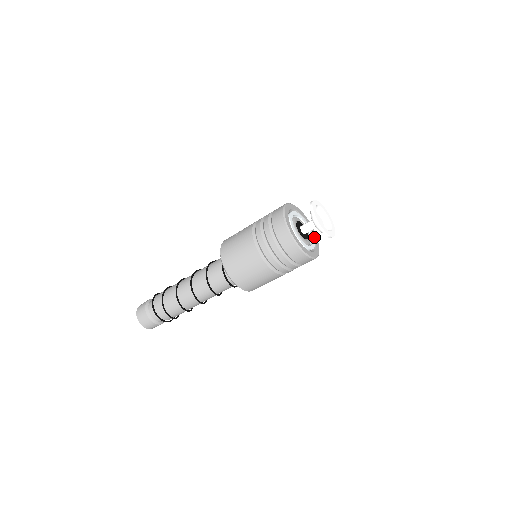
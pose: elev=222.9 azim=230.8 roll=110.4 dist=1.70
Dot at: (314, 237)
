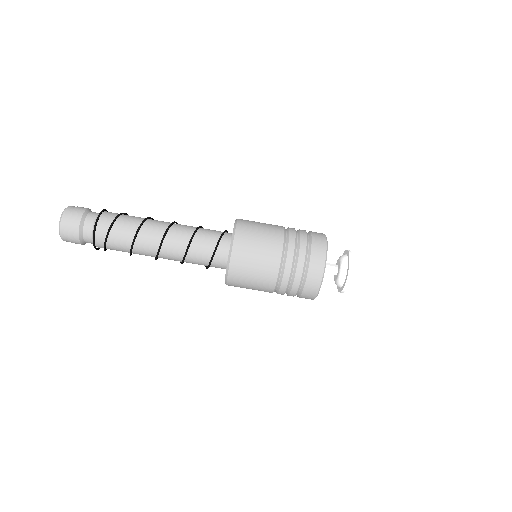
Dot at: occluded
